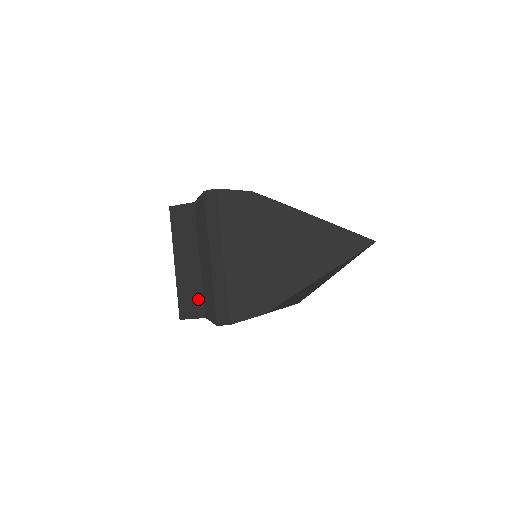
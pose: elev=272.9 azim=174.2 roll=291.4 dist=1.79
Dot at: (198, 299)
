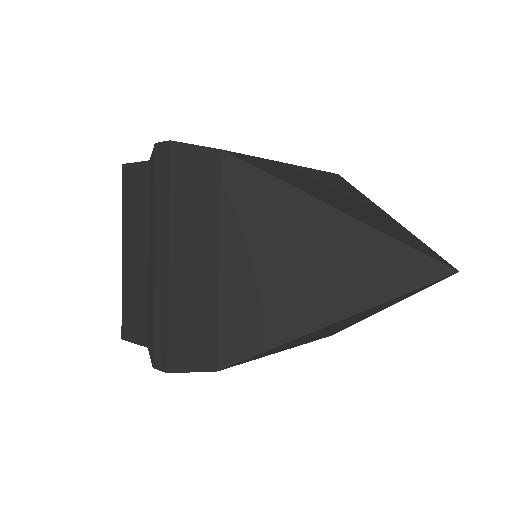
Dot at: (142, 316)
